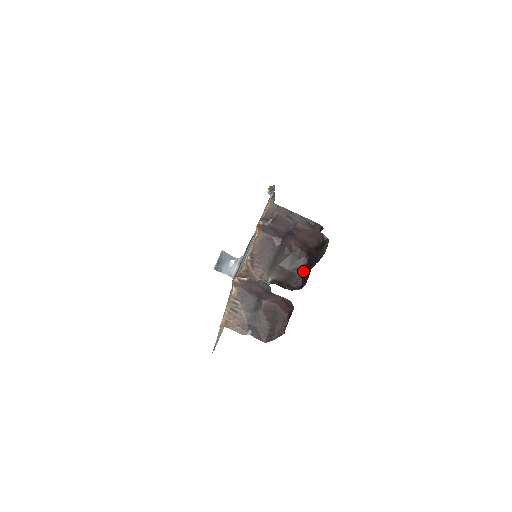
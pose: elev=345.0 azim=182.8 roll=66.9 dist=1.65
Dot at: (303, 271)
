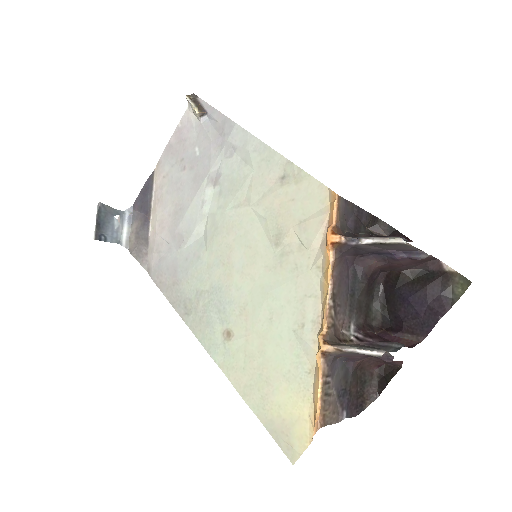
Dot at: (378, 299)
